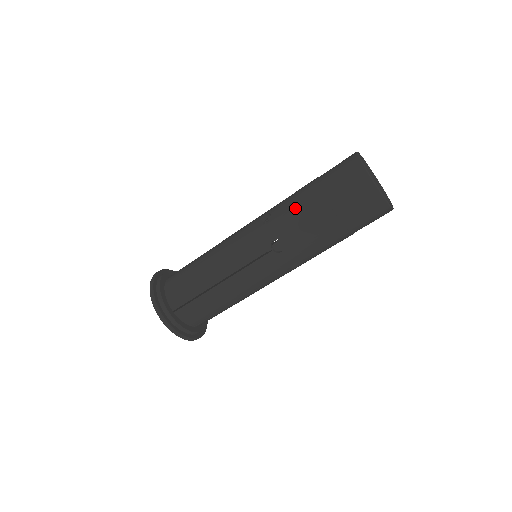
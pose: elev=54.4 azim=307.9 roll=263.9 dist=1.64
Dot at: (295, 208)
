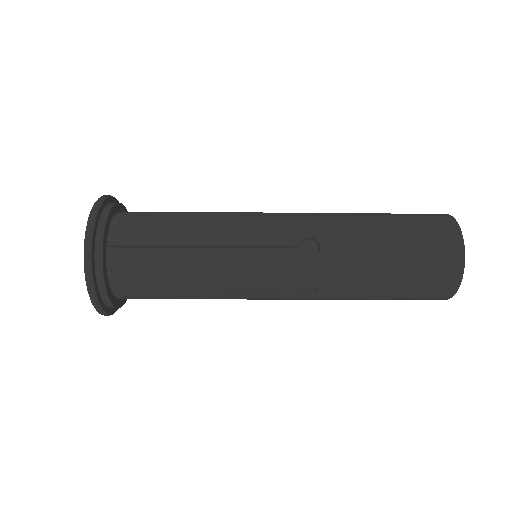
Dot at: (358, 264)
